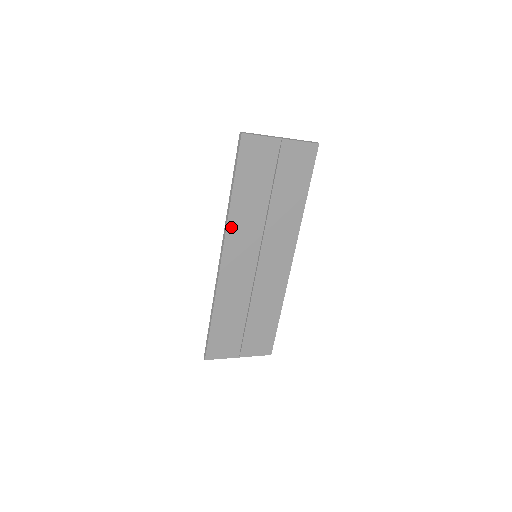
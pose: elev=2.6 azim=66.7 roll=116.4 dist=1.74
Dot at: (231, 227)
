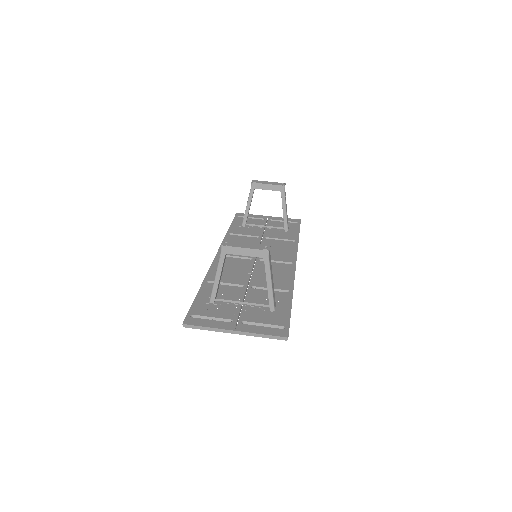
Dot at: occluded
